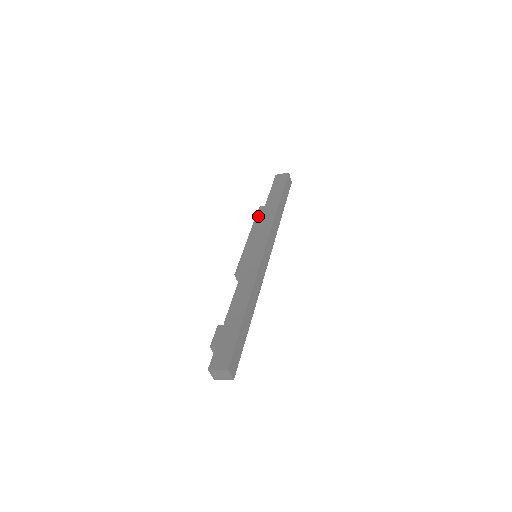
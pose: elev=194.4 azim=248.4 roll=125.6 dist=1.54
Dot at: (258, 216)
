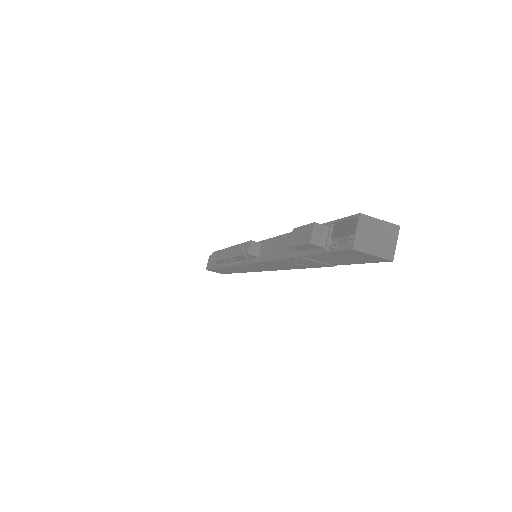
Dot at: occluded
